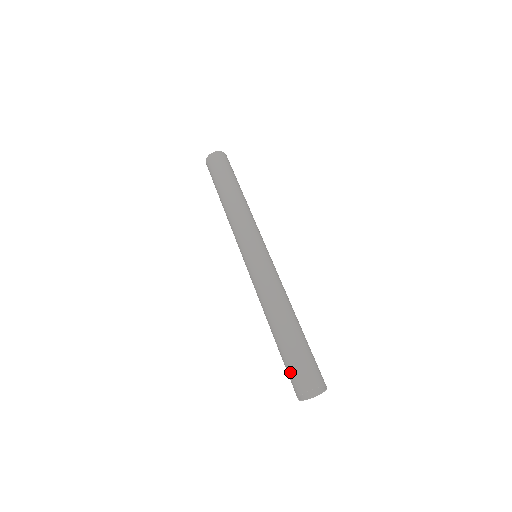
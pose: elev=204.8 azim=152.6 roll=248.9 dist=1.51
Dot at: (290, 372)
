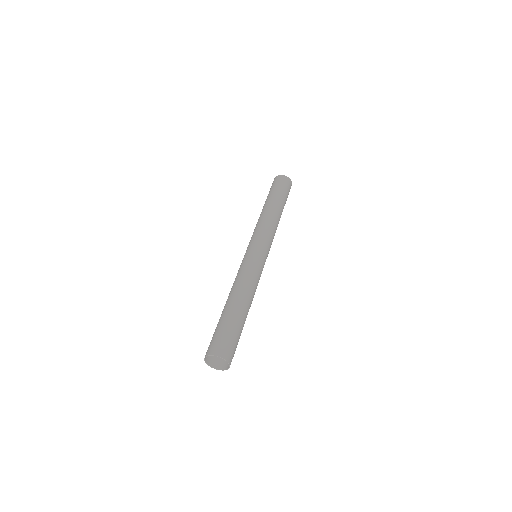
Dot at: (212, 338)
